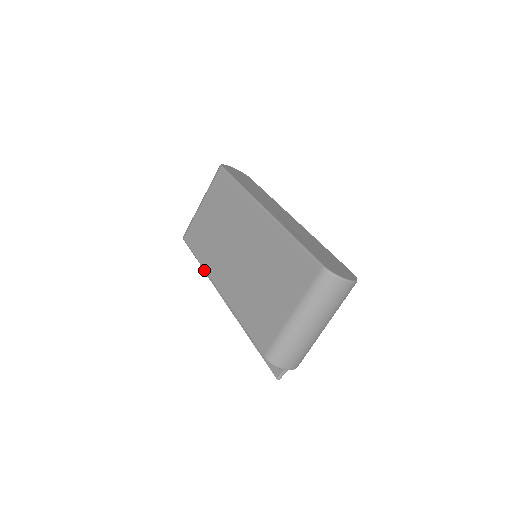
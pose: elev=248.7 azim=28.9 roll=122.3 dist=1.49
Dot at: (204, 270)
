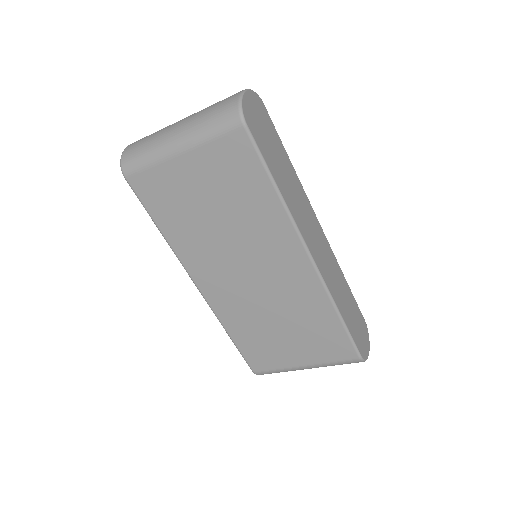
Dot at: occluded
